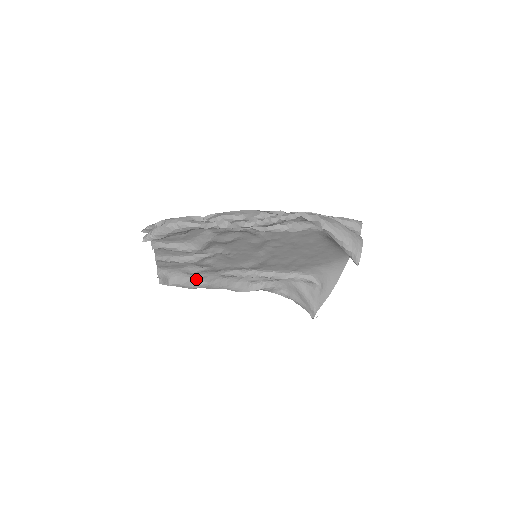
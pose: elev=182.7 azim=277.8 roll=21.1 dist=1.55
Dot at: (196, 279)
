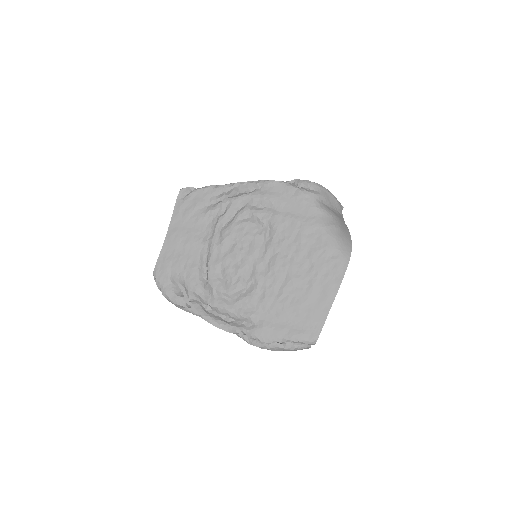
Dot at: (220, 194)
